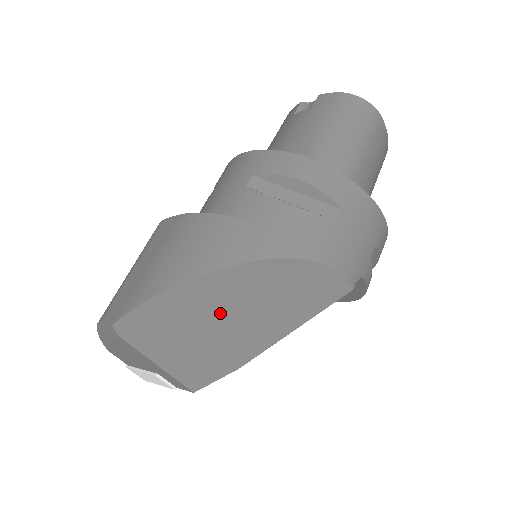
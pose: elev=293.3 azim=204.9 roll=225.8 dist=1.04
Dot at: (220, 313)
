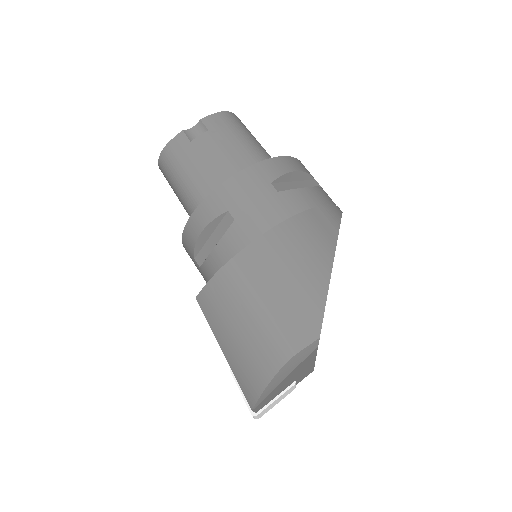
Dot at: occluded
